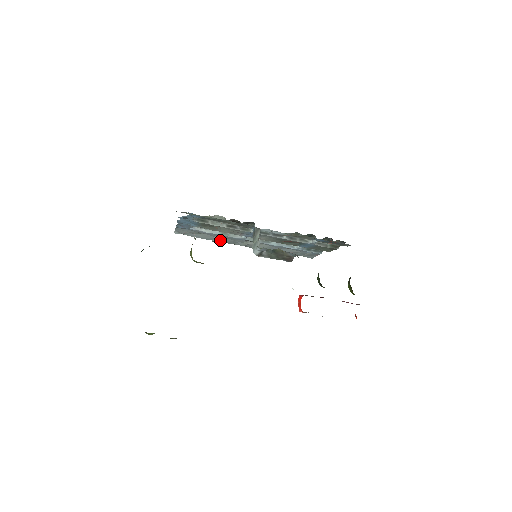
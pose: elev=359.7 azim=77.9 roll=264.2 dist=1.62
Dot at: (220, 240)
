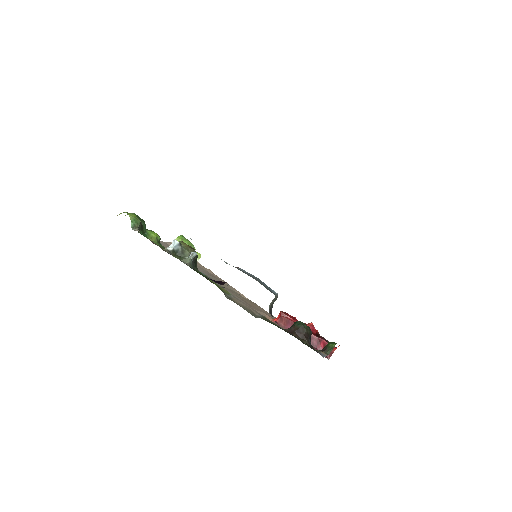
Dot at: occluded
